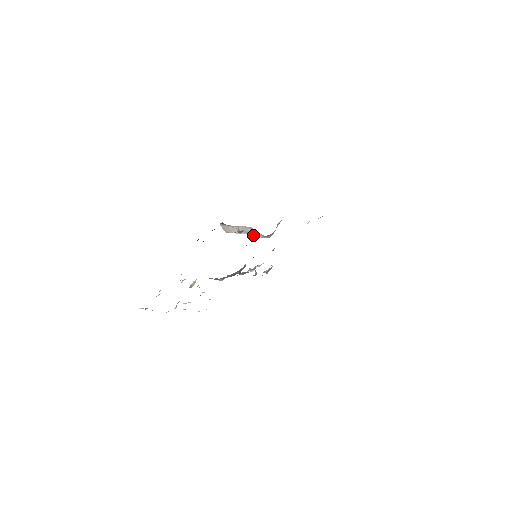
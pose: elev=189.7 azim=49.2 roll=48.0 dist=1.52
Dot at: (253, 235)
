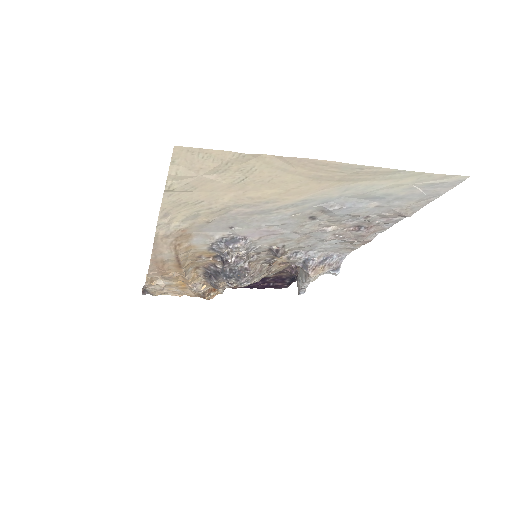
Dot at: (303, 280)
